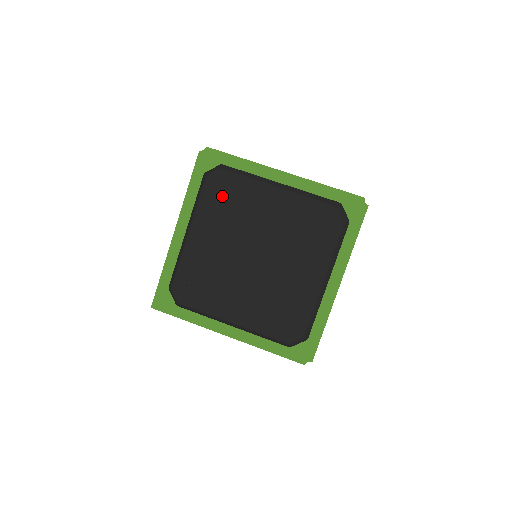
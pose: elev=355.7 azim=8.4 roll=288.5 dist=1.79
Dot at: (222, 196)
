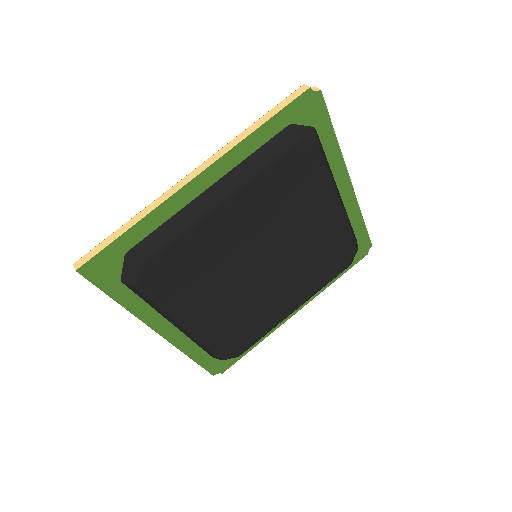
Dot at: (293, 178)
